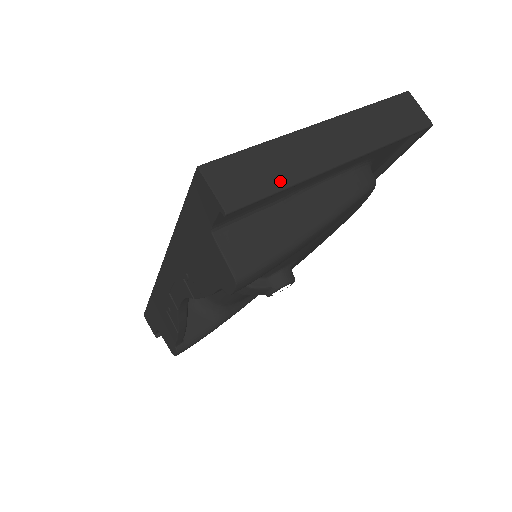
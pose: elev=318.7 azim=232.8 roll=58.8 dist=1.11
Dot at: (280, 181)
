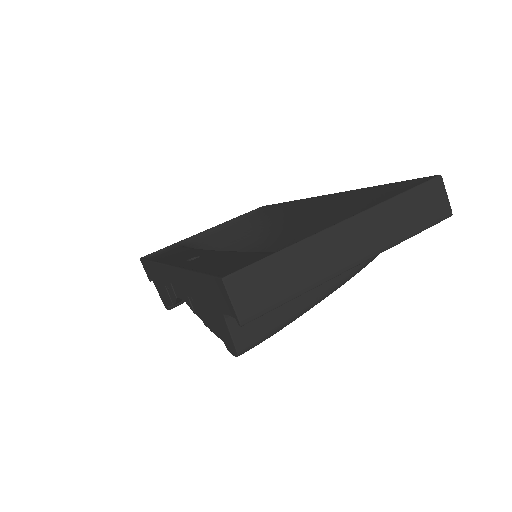
Dot at: (295, 290)
